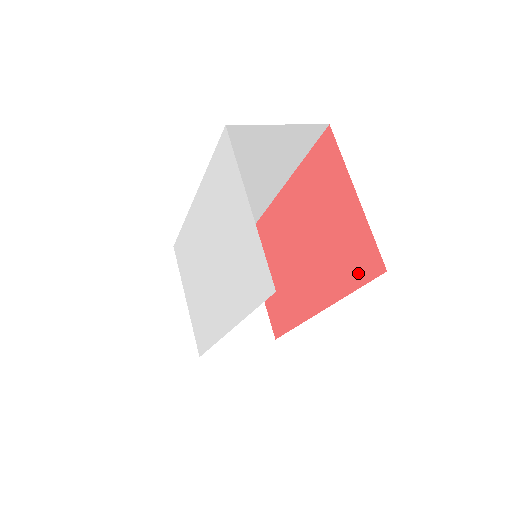
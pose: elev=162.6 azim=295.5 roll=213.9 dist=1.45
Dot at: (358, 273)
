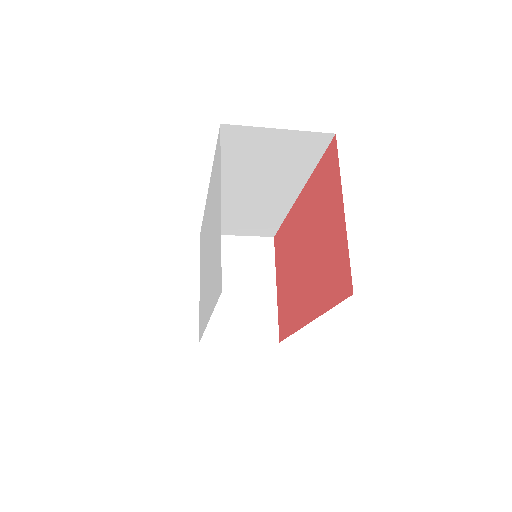
Dot at: (335, 291)
